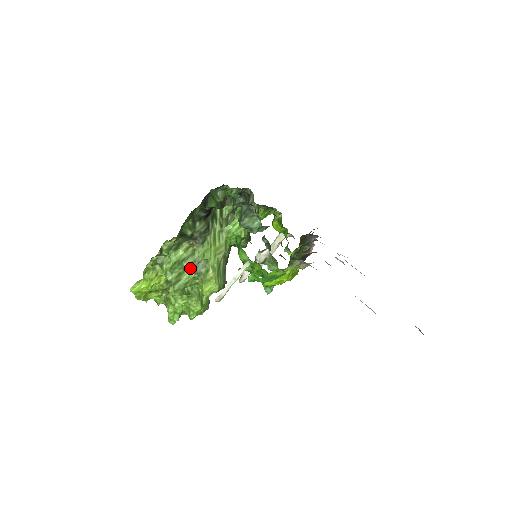
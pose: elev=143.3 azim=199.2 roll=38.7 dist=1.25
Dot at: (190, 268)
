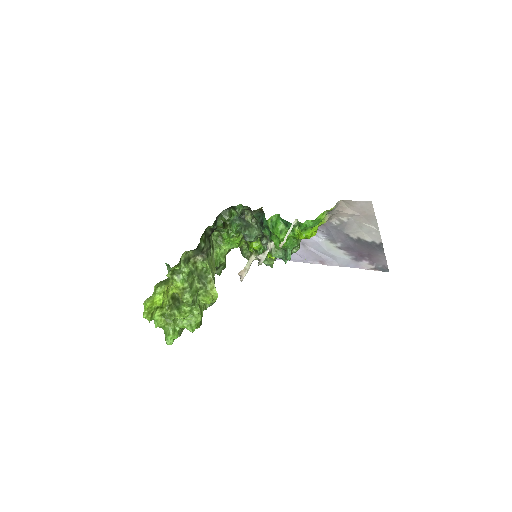
Dot at: (197, 279)
